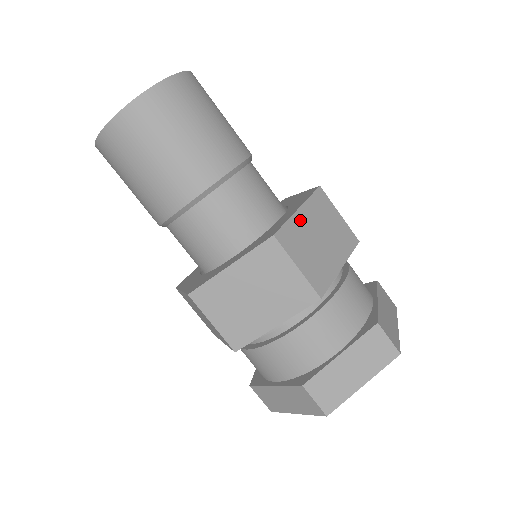
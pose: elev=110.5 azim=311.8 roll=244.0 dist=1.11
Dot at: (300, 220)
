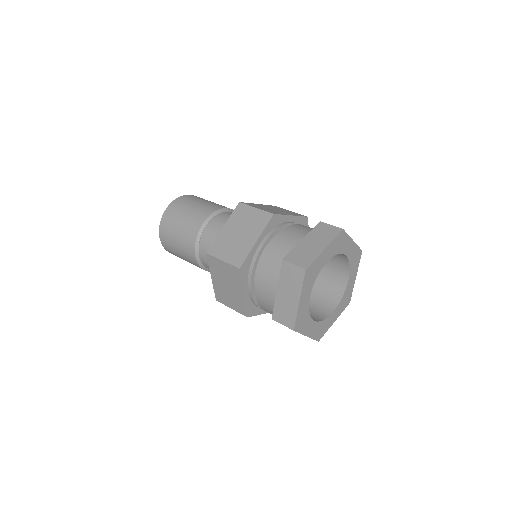
Dot at: (259, 205)
